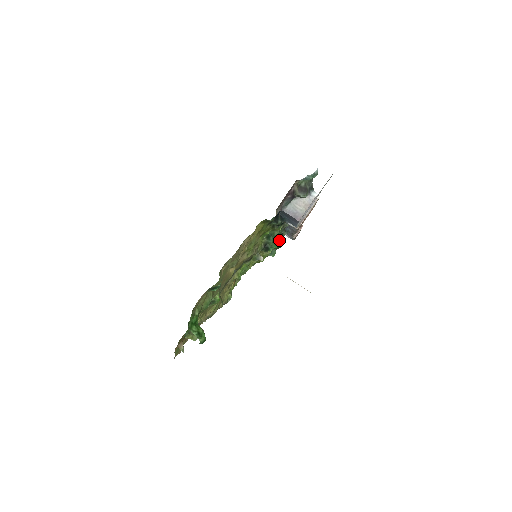
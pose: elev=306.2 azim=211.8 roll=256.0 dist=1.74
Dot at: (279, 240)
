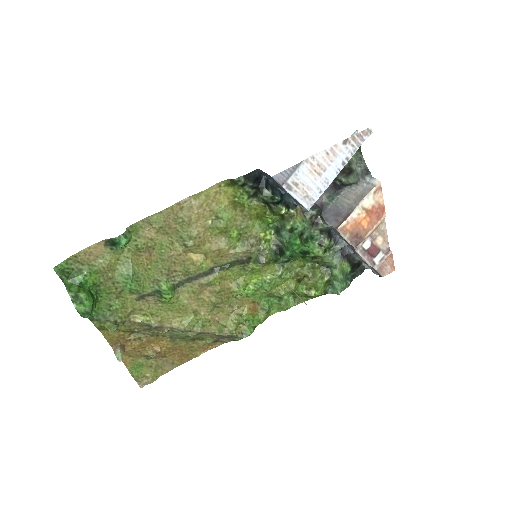
Dot at: (297, 238)
